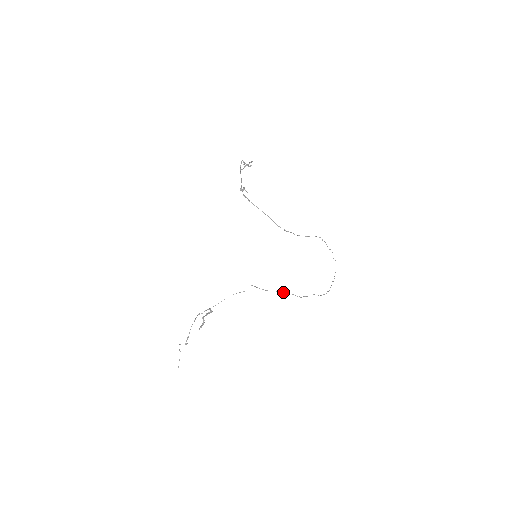
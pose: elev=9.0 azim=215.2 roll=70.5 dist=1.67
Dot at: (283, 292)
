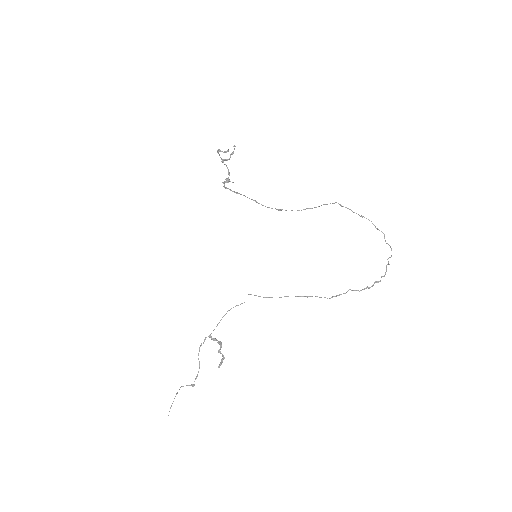
Dot at: (298, 296)
